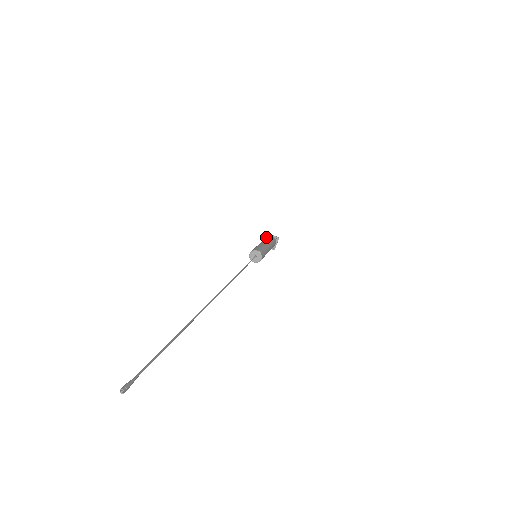
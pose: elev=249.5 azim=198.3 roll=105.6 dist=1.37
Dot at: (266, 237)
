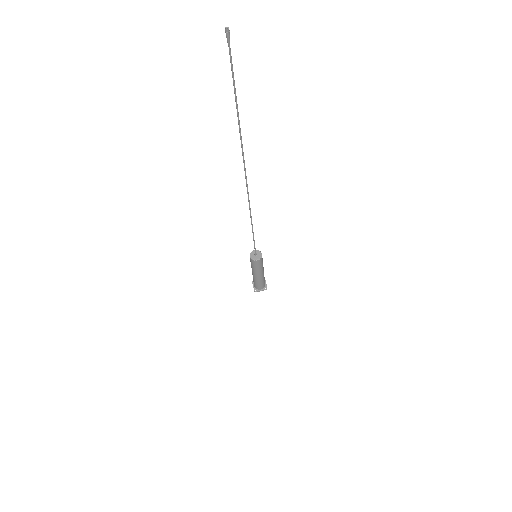
Dot at: occluded
